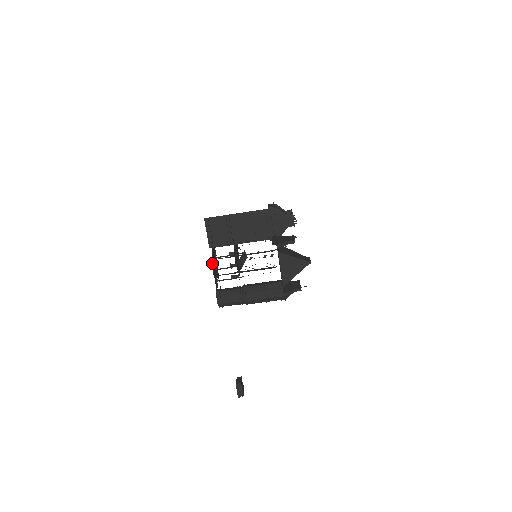
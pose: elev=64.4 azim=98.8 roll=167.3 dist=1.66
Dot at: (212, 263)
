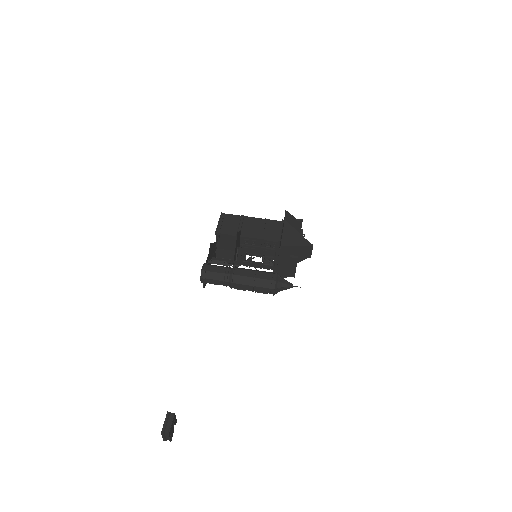
Dot at: (212, 243)
